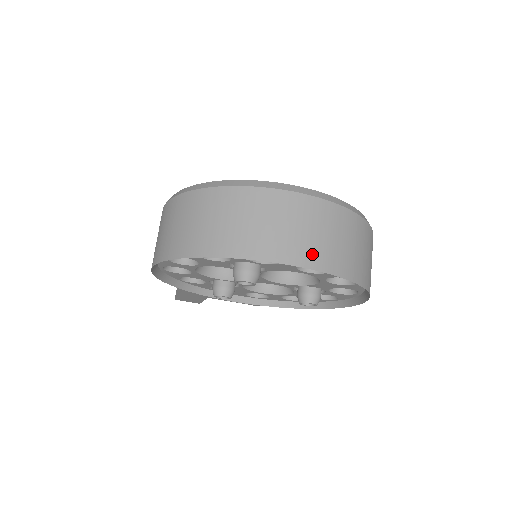
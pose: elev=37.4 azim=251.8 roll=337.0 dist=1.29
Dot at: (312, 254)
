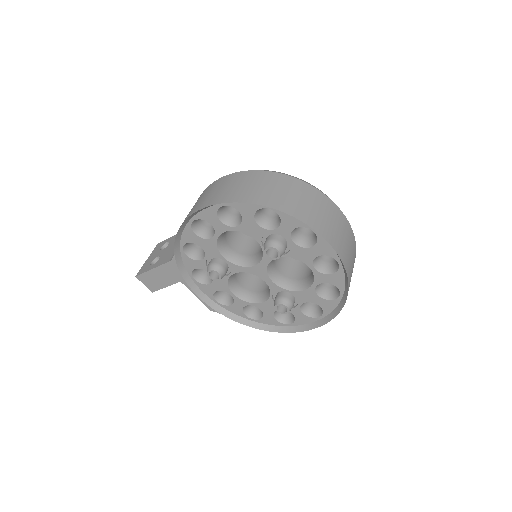
Dot at: (340, 247)
